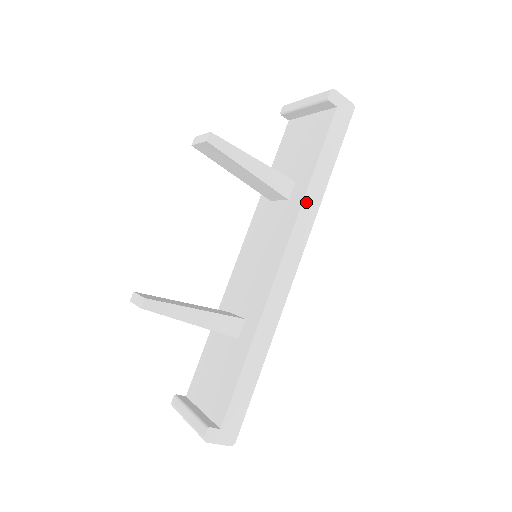
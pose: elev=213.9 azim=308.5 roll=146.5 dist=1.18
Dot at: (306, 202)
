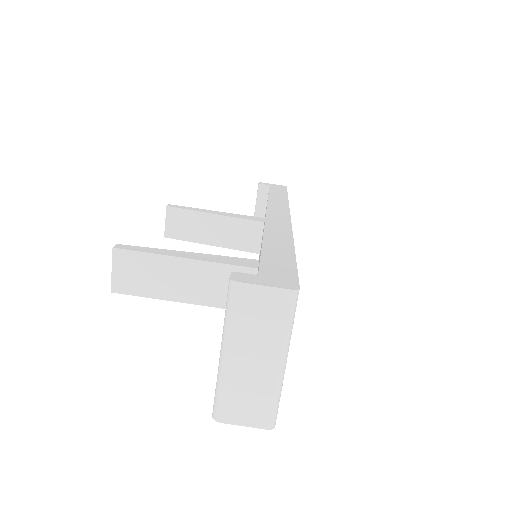
Dot at: (272, 200)
